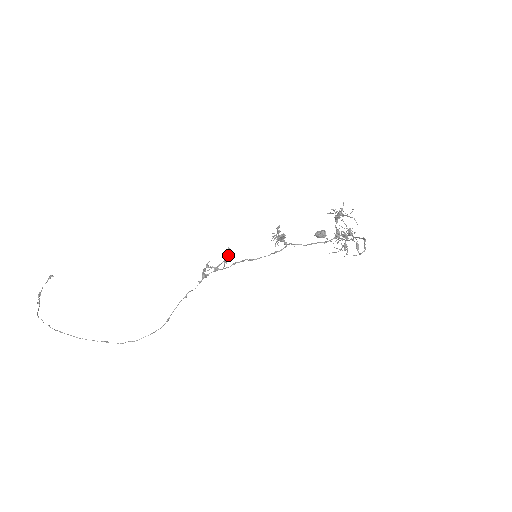
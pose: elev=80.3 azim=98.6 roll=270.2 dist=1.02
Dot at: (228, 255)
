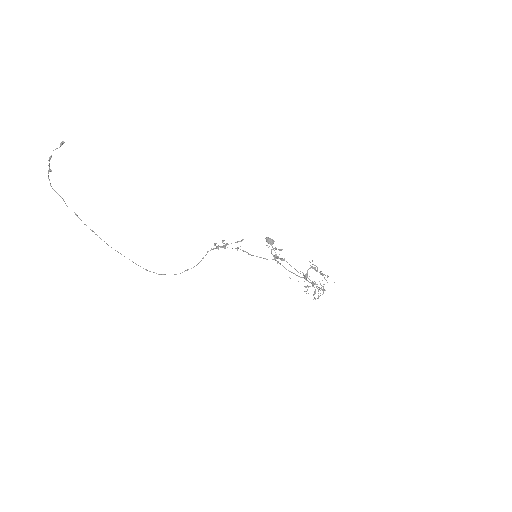
Dot at: occluded
